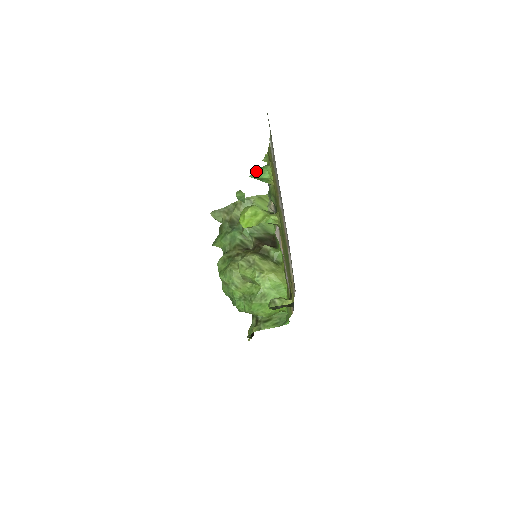
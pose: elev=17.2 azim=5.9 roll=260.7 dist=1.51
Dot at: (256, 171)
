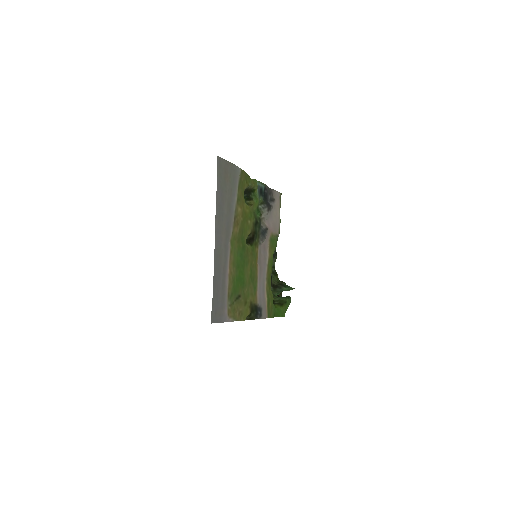
Dot at: occluded
